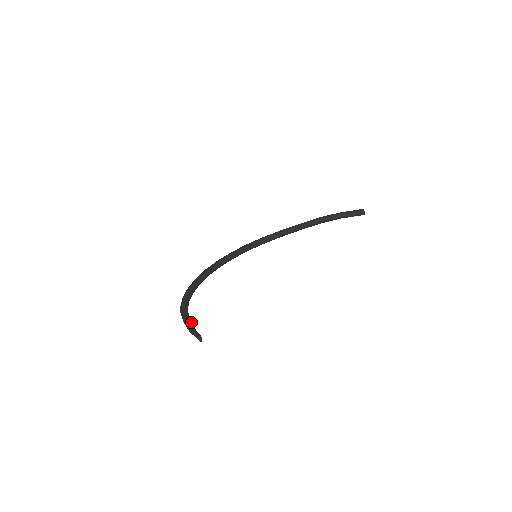
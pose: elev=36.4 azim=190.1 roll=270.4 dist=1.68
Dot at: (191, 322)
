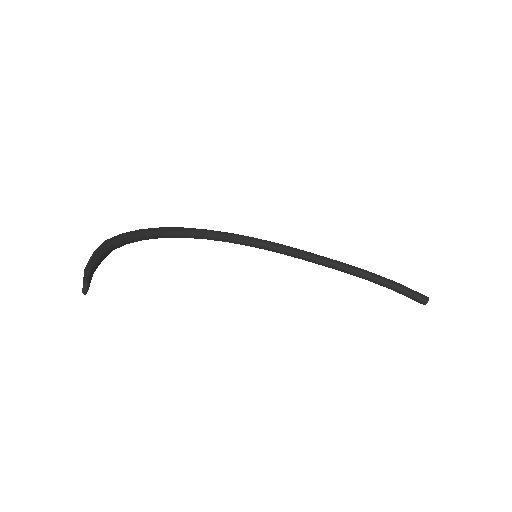
Dot at: (98, 262)
